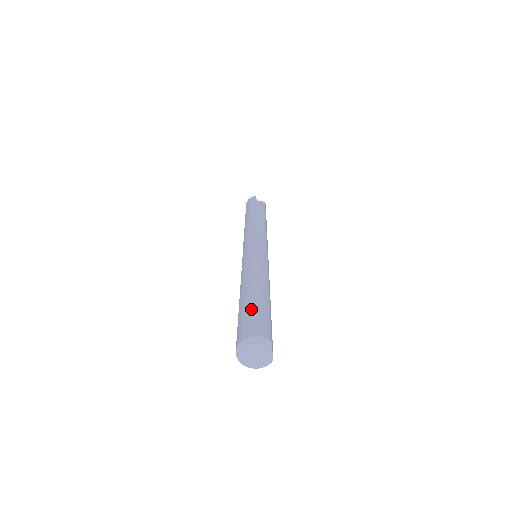
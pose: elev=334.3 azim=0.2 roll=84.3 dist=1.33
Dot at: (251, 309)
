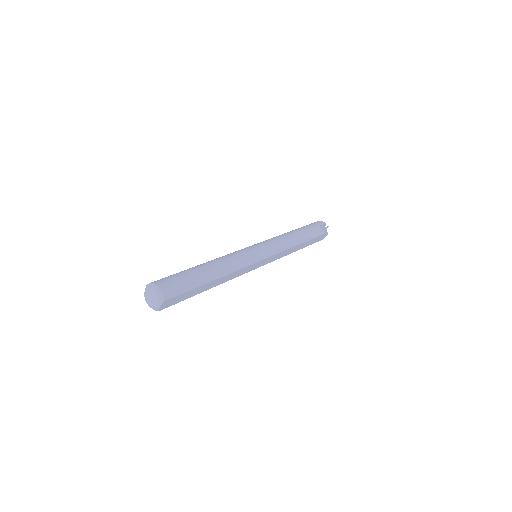
Dot at: (185, 275)
